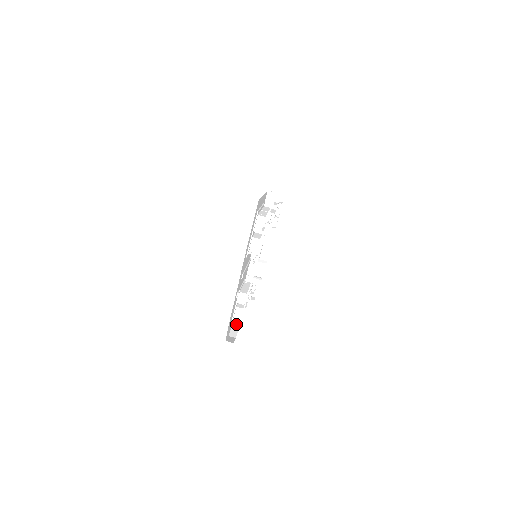
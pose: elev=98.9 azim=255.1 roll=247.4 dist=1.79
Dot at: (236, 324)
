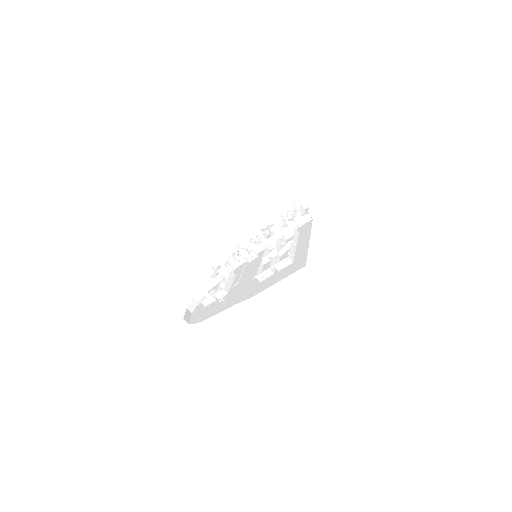
Dot at: (199, 296)
